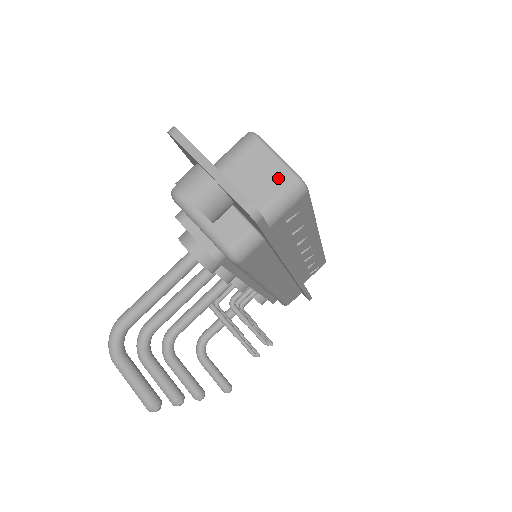
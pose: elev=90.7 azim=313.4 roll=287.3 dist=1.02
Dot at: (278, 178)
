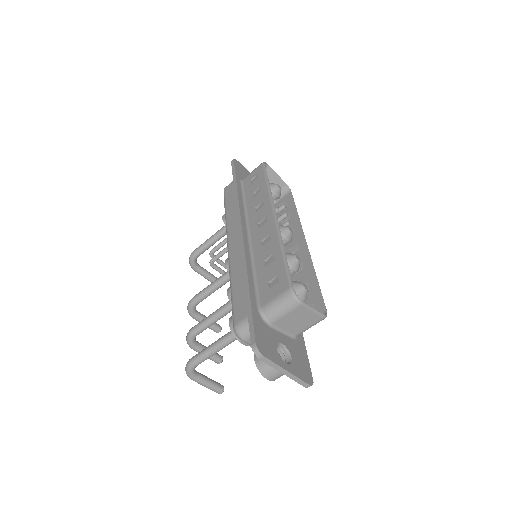
Dot at: (311, 320)
